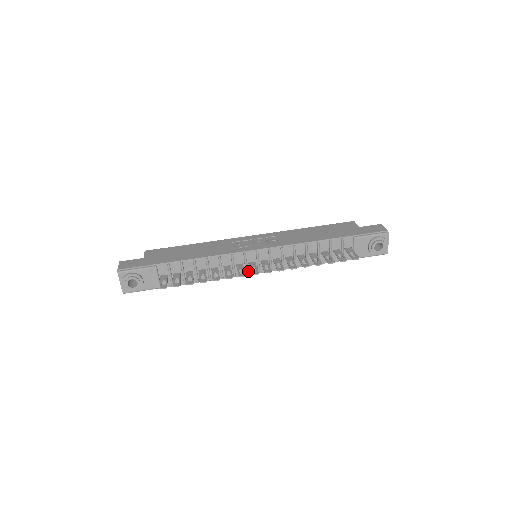
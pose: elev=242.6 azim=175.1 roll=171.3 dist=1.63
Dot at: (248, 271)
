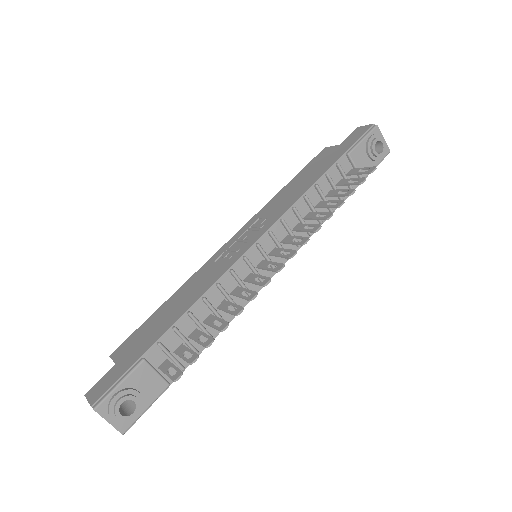
Dot at: (262, 279)
